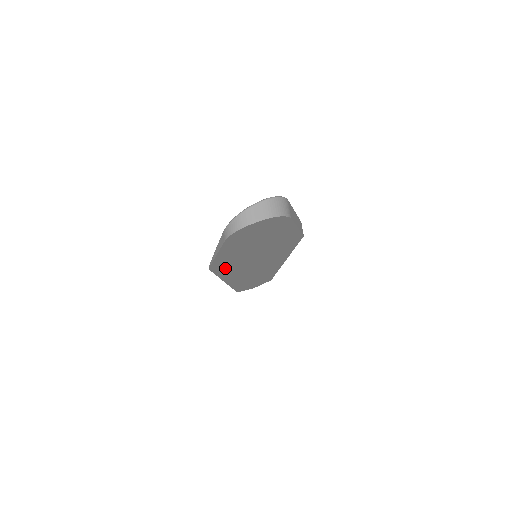
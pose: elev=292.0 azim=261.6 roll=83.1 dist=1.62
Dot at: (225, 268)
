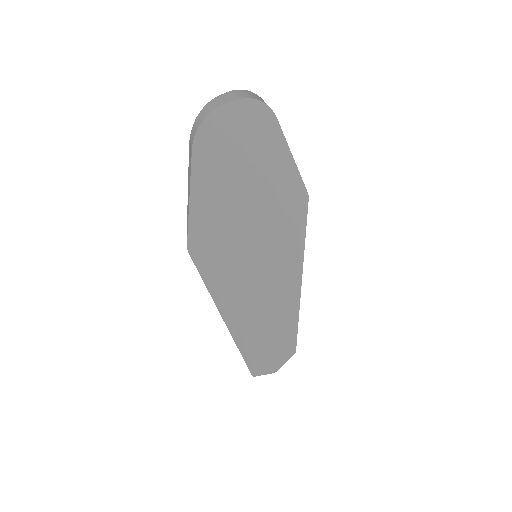
Dot at: (214, 263)
